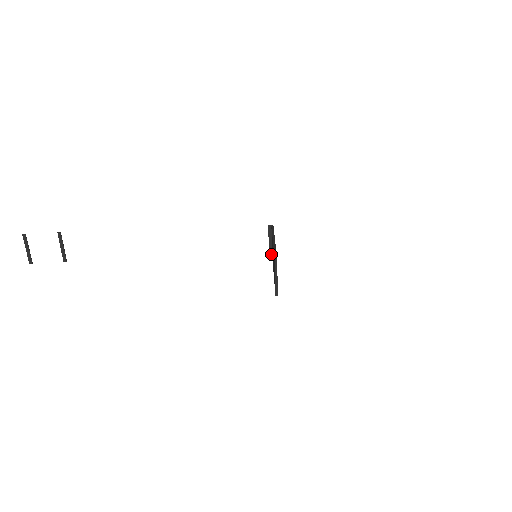
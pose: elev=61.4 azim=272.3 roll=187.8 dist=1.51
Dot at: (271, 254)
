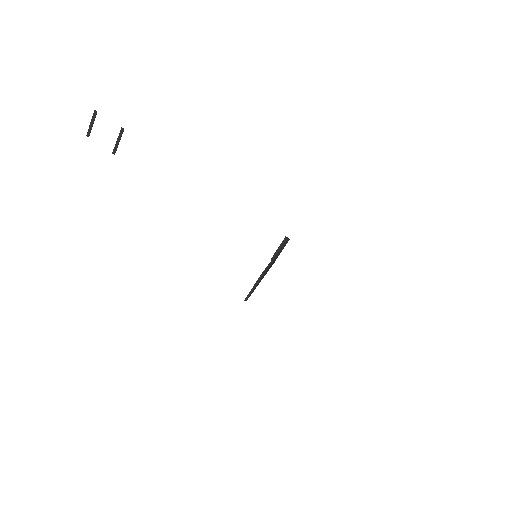
Dot at: occluded
